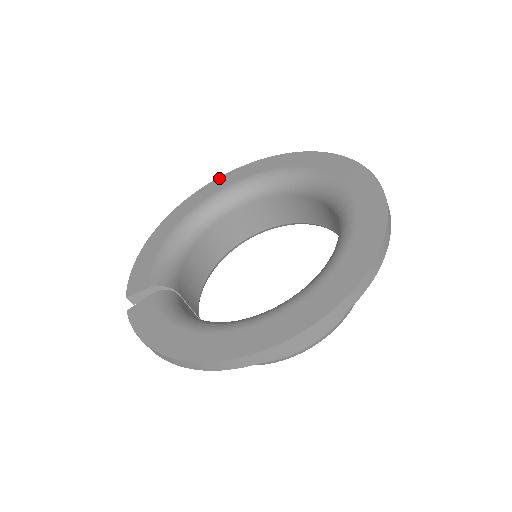
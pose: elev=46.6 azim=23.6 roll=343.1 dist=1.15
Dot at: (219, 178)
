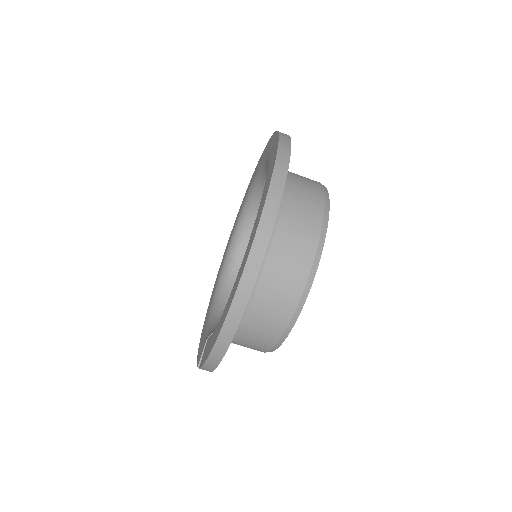
Dot at: (220, 266)
